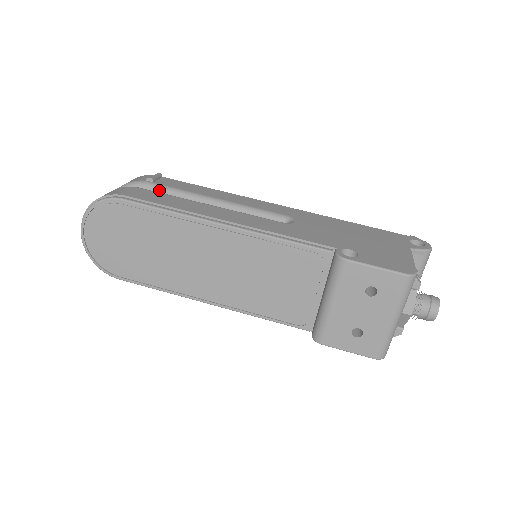
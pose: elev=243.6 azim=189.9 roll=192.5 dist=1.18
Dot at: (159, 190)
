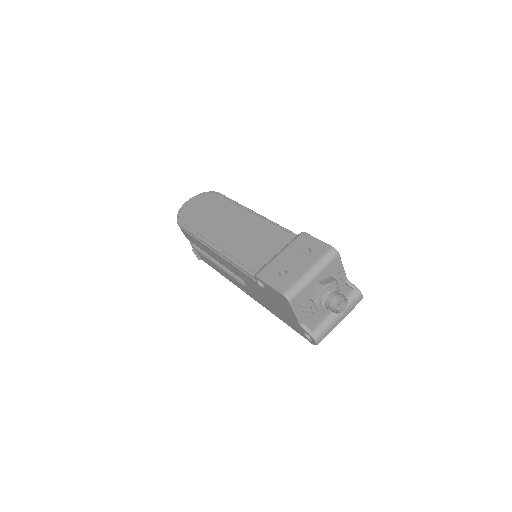
Dot at: occluded
